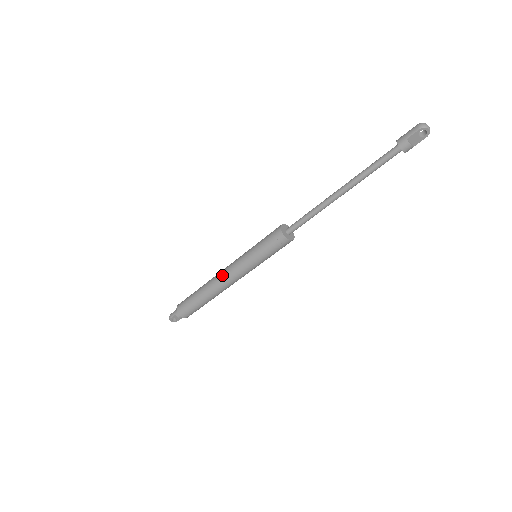
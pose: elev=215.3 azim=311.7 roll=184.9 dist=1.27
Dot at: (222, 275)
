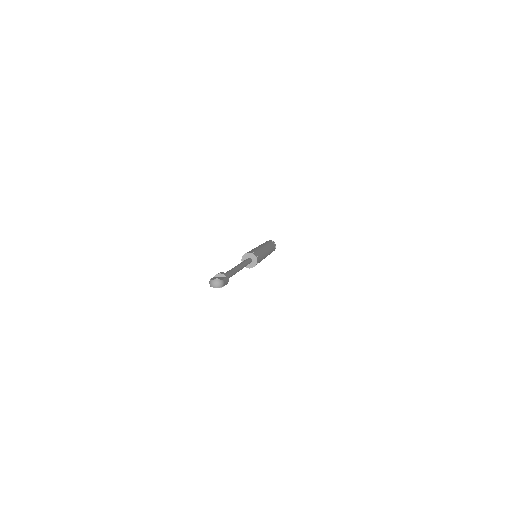
Dot at: occluded
